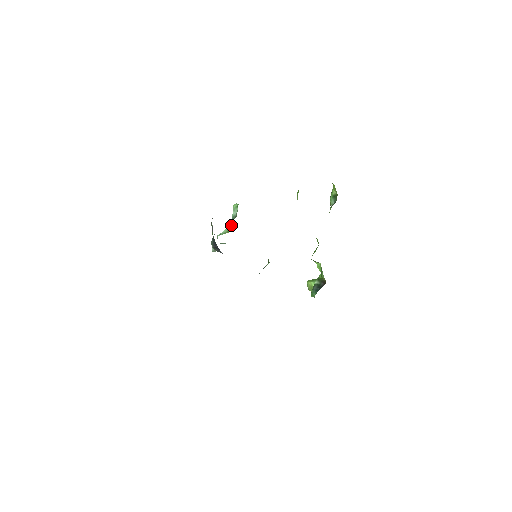
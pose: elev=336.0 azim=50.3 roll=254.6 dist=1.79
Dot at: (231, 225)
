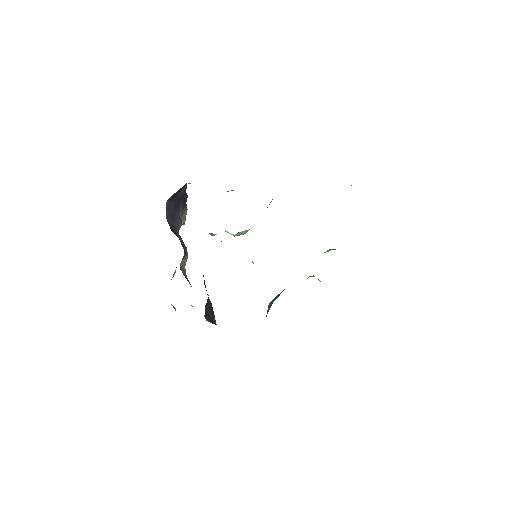
Dot at: occluded
